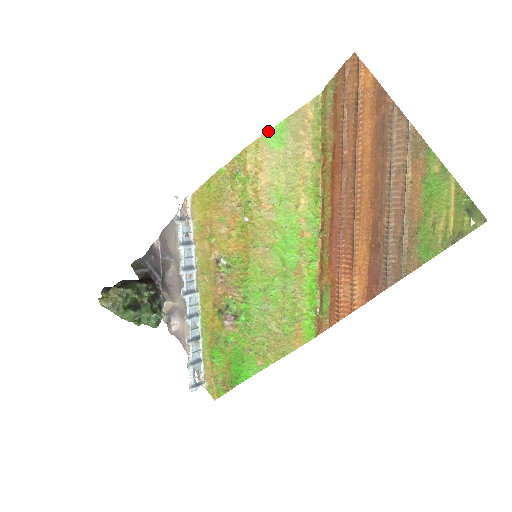
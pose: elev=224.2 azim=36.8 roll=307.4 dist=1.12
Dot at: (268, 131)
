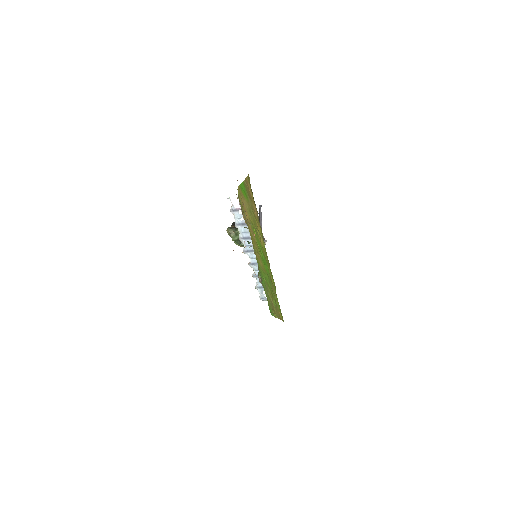
Dot at: (240, 184)
